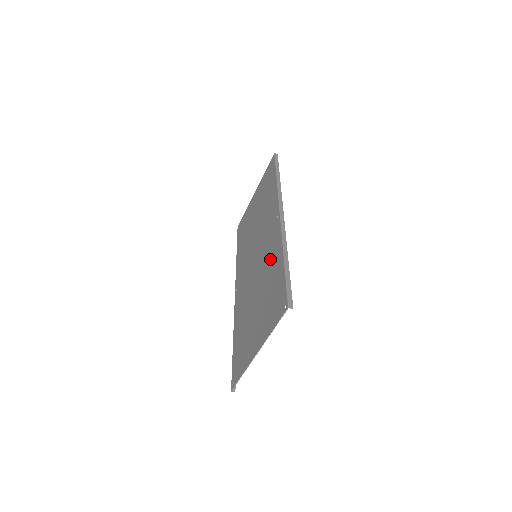
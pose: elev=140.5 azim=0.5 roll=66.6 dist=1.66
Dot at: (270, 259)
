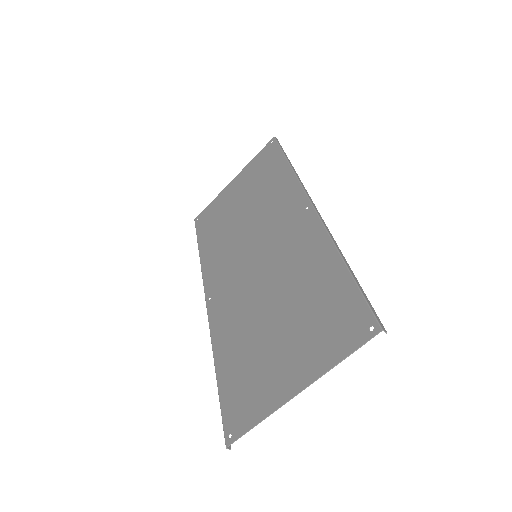
Dot at: (302, 261)
